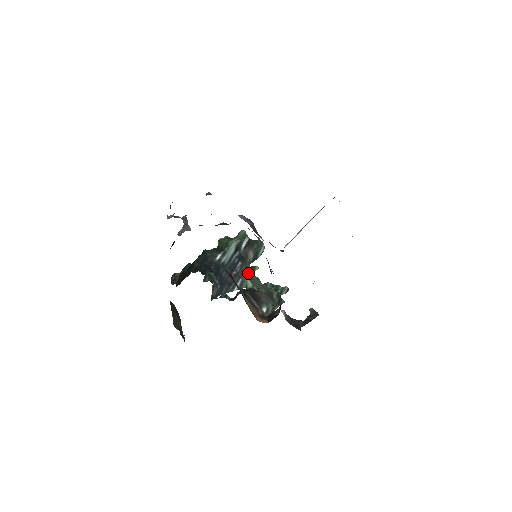
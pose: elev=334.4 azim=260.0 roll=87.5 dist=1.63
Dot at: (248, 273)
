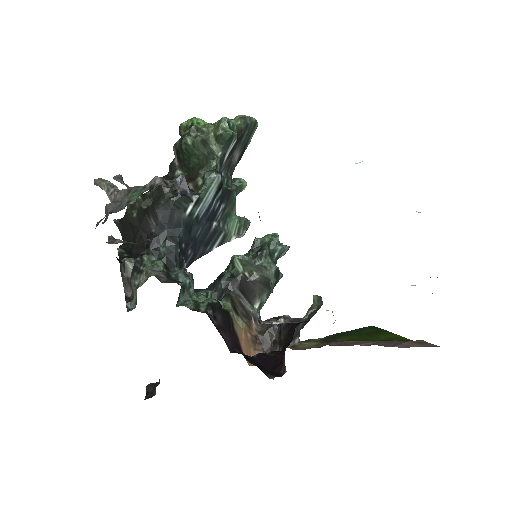
Dot at: (233, 214)
